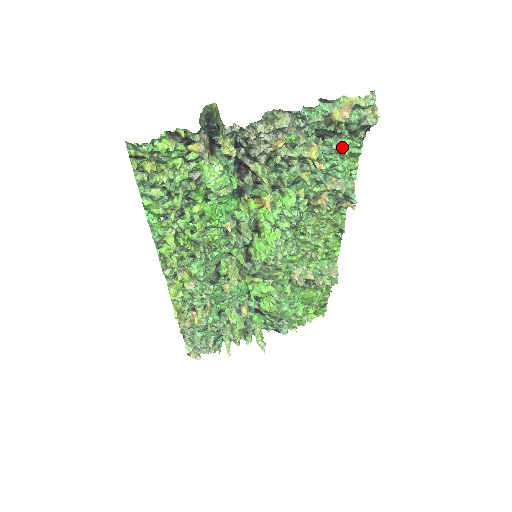
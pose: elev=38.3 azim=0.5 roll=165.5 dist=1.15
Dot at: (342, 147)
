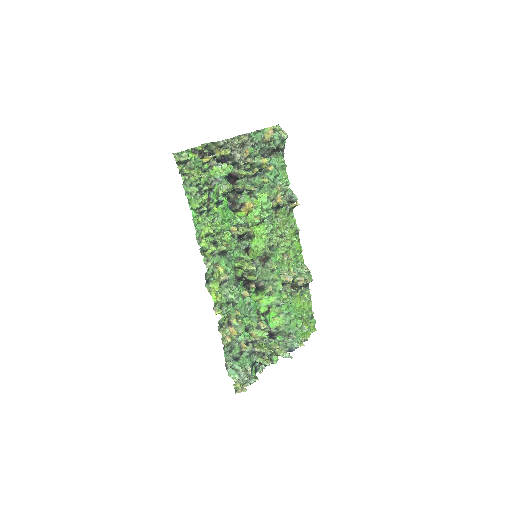
Dot at: (276, 162)
